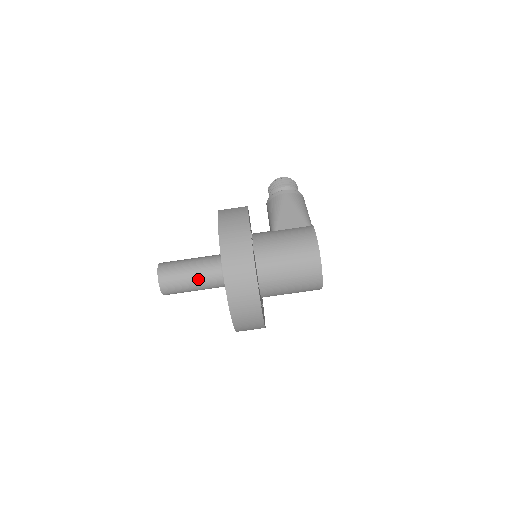
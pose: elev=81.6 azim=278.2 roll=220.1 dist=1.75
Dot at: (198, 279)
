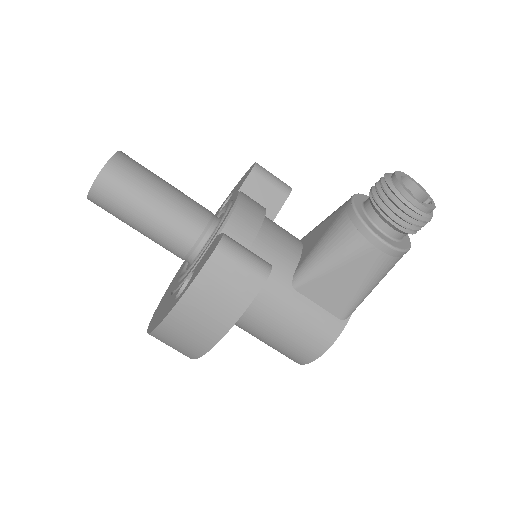
Dot at: occluded
